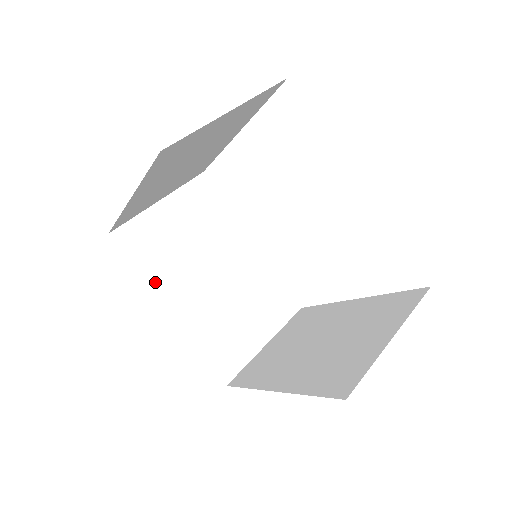
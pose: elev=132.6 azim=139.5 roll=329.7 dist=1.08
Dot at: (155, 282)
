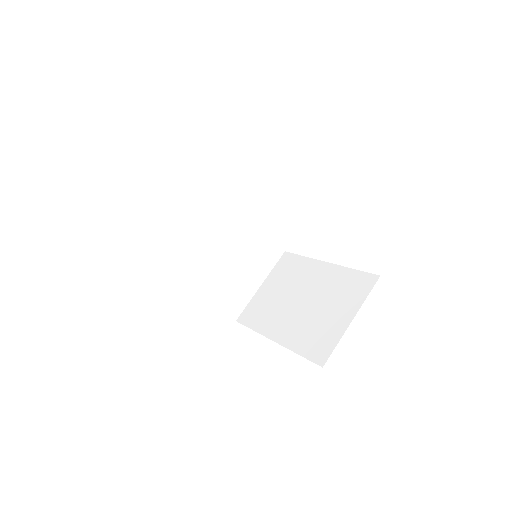
Dot at: (177, 265)
